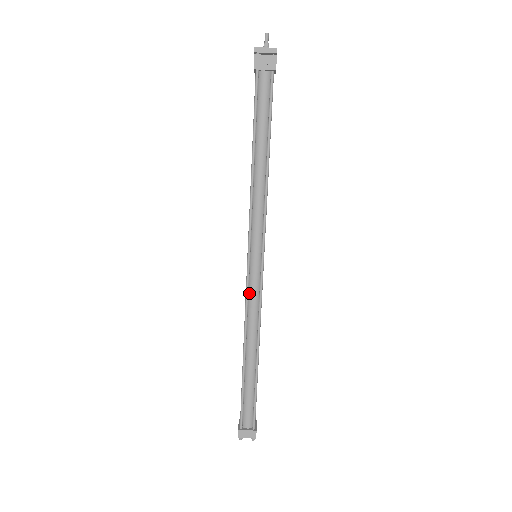
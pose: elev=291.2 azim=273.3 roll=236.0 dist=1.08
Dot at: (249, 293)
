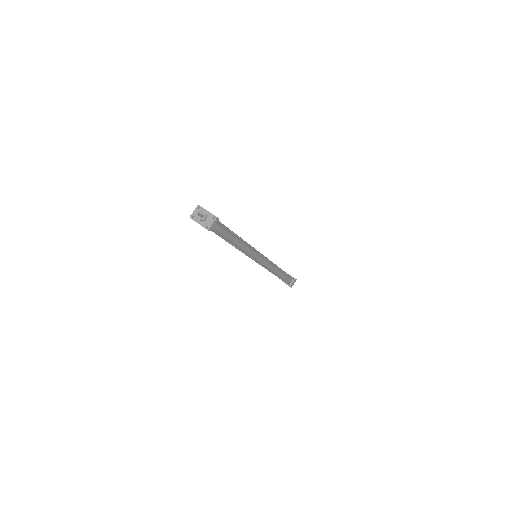
Dot at: (264, 266)
